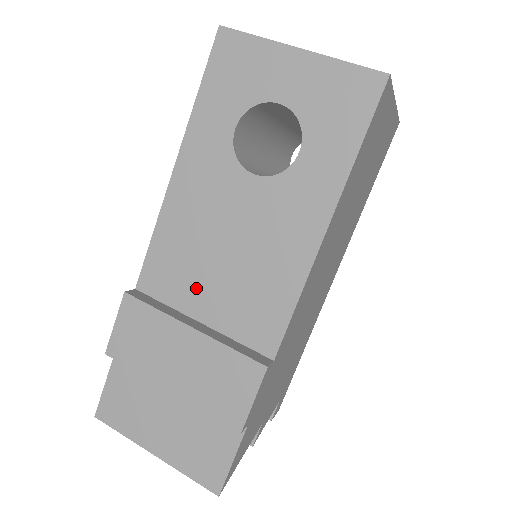
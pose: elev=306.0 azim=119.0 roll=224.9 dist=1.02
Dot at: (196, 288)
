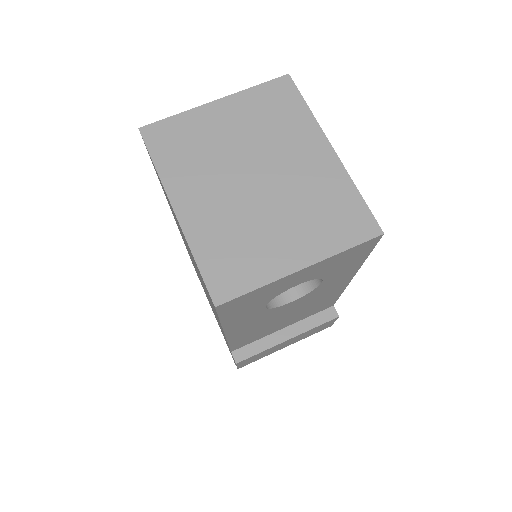
Dot at: (273, 329)
